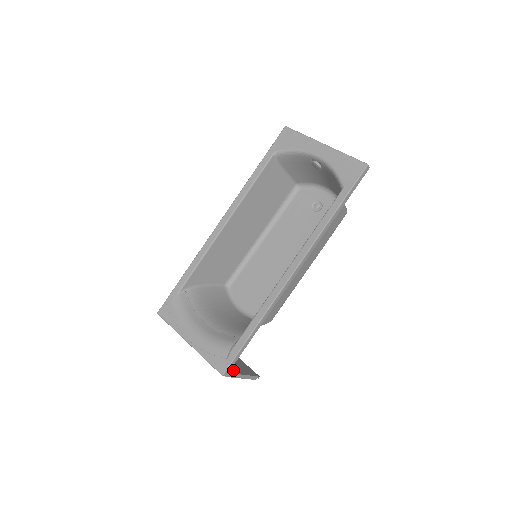
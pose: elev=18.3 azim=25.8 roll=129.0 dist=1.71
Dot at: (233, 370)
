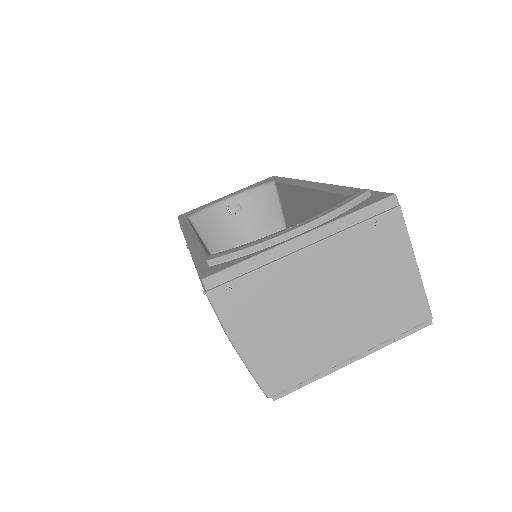
Dot at: occluded
